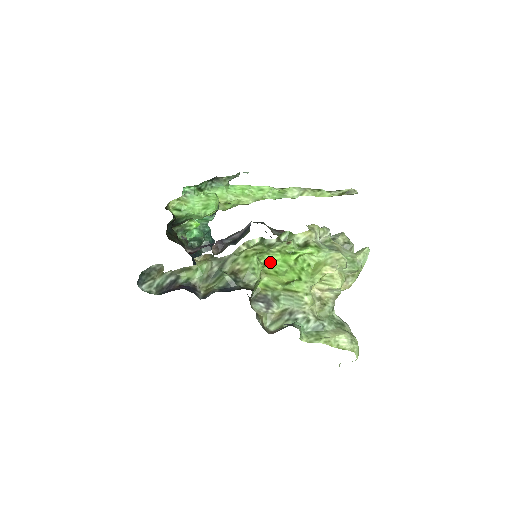
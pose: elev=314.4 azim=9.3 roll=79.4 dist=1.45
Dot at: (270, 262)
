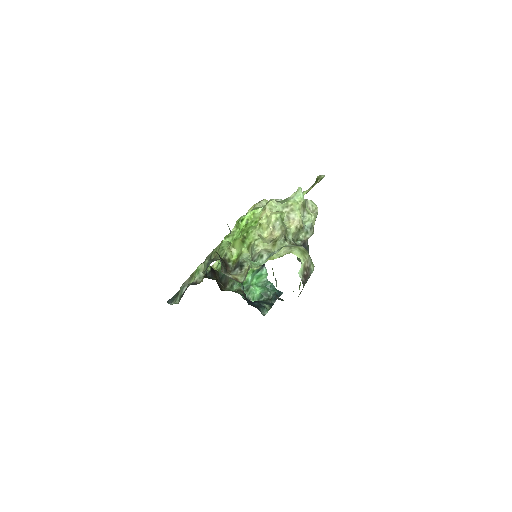
Dot at: occluded
